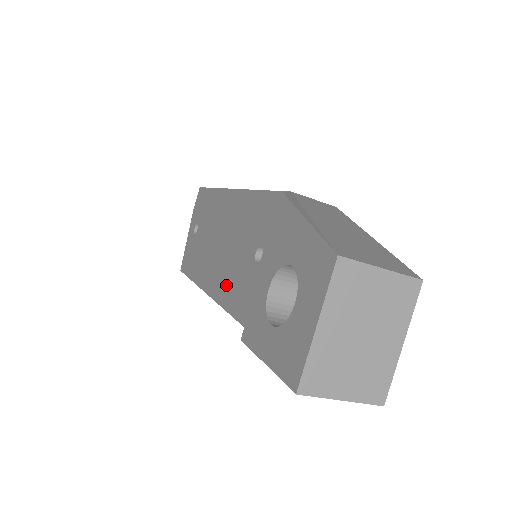
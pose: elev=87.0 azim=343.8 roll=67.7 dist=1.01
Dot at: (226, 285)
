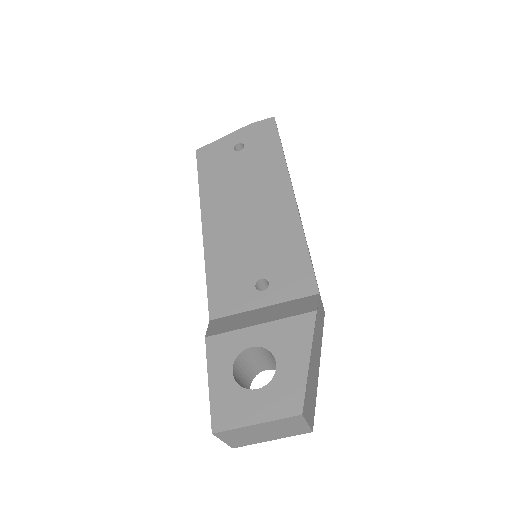
Dot at: (222, 253)
